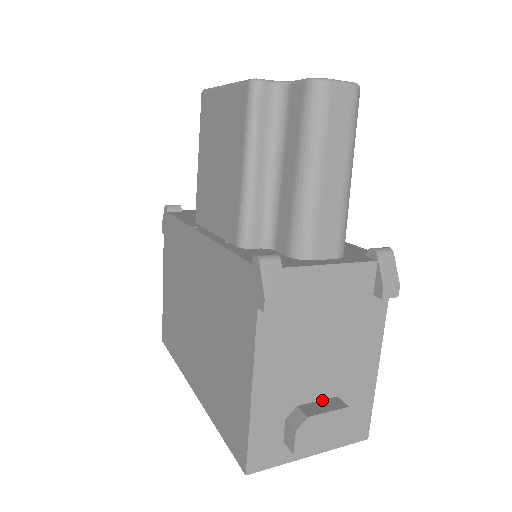
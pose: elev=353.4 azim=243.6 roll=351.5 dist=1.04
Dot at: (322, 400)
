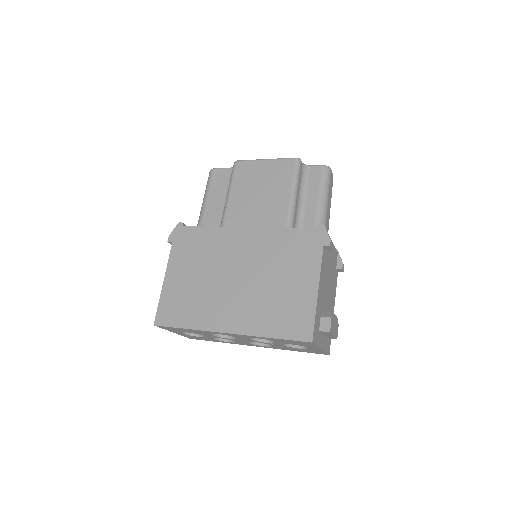
Dot at: occluded
